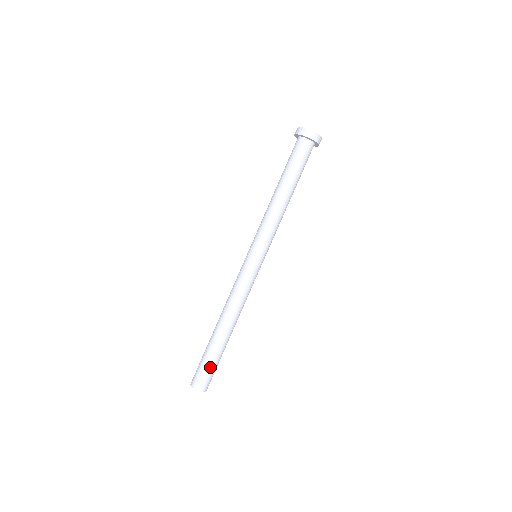
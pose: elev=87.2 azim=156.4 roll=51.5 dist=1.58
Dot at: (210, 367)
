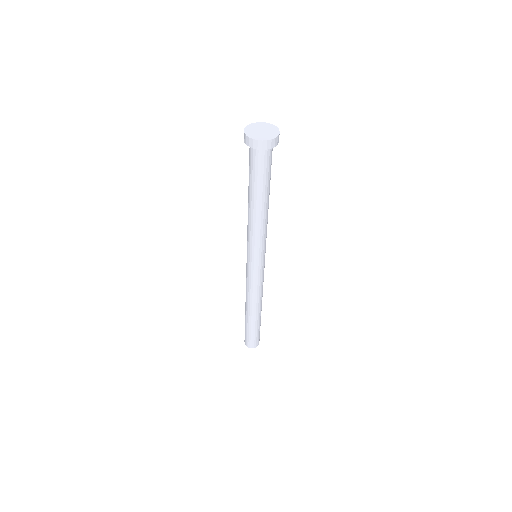
Dot at: (256, 335)
